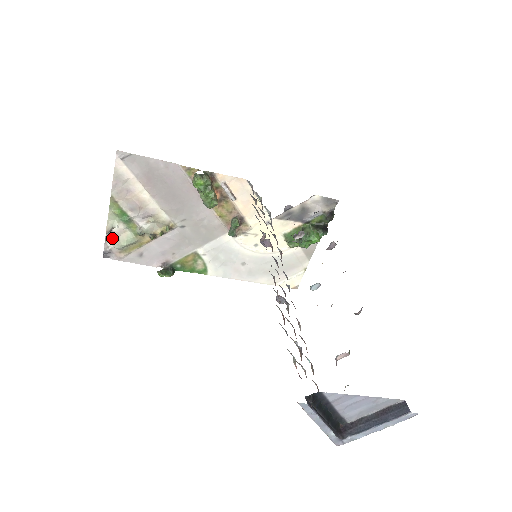
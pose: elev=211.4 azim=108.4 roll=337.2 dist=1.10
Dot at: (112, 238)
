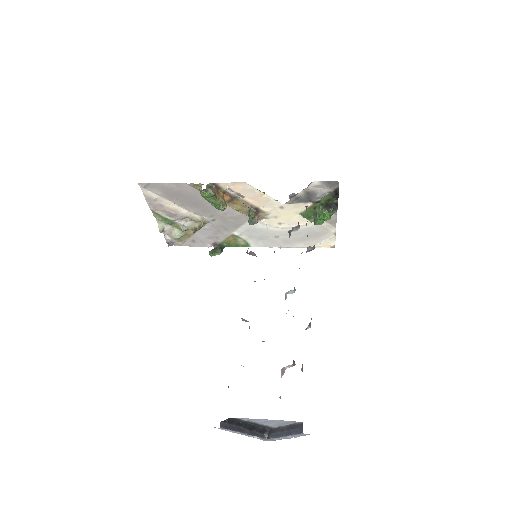
Dot at: (168, 234)
